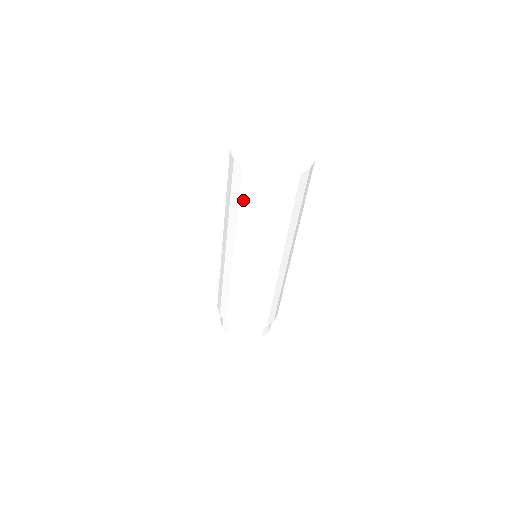
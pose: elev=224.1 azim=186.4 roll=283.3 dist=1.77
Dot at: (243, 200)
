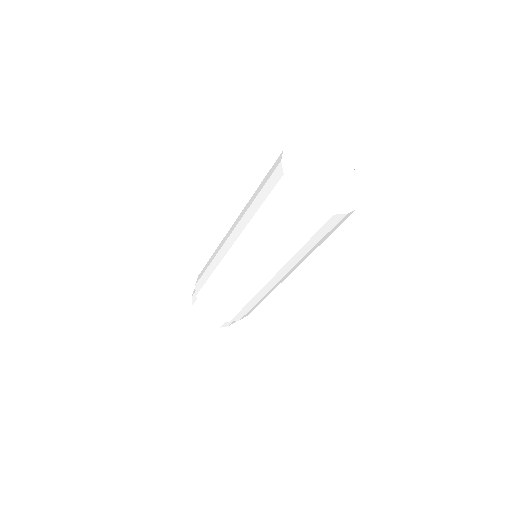
Dot at: (276, 217)
